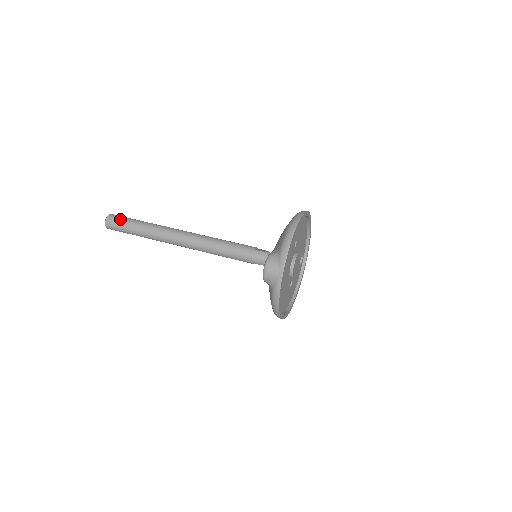
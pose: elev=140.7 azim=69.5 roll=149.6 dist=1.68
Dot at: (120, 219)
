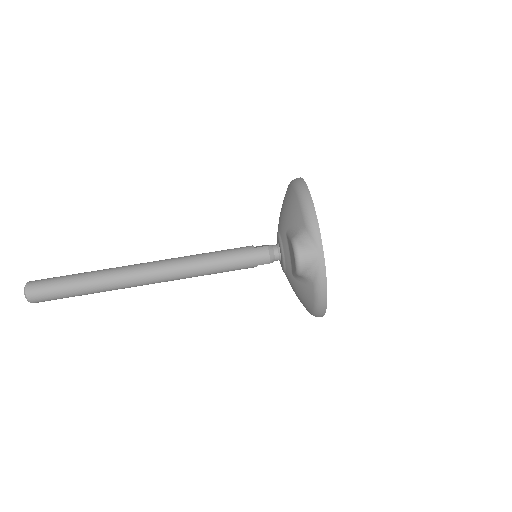
Dot at: (47, 282)
